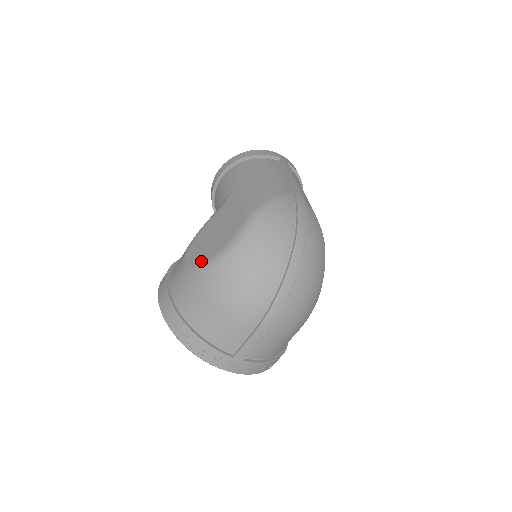
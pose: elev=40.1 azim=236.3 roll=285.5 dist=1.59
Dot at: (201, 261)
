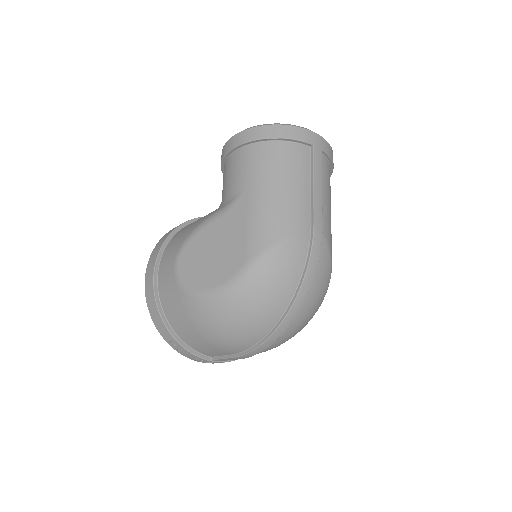
Dot at: (191, 286)
